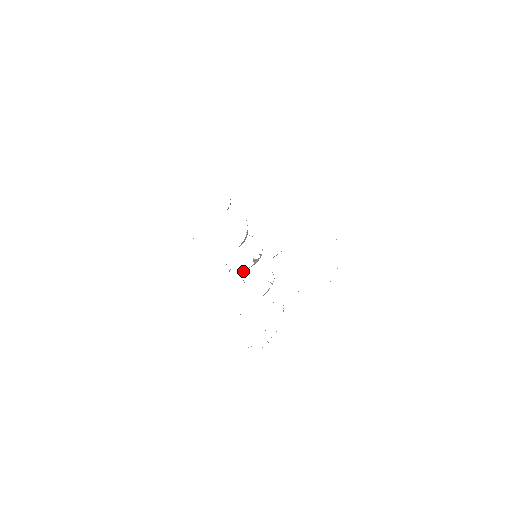
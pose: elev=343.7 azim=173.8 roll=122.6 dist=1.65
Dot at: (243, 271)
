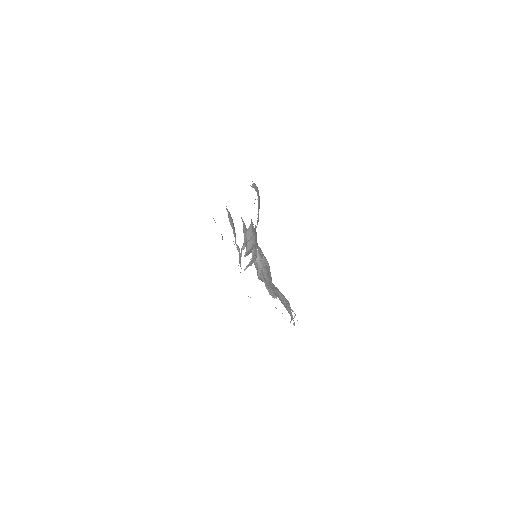
Dot at: (258, 275)
